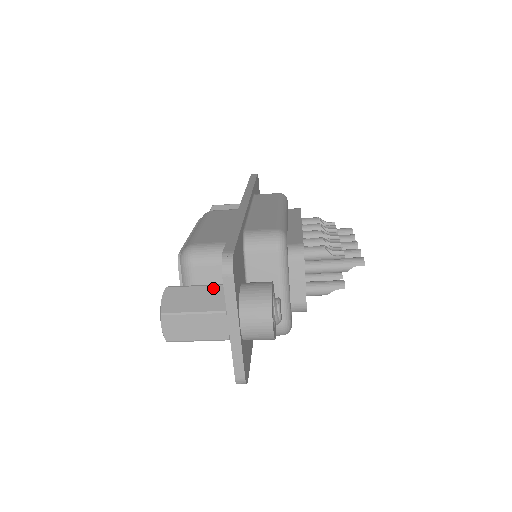
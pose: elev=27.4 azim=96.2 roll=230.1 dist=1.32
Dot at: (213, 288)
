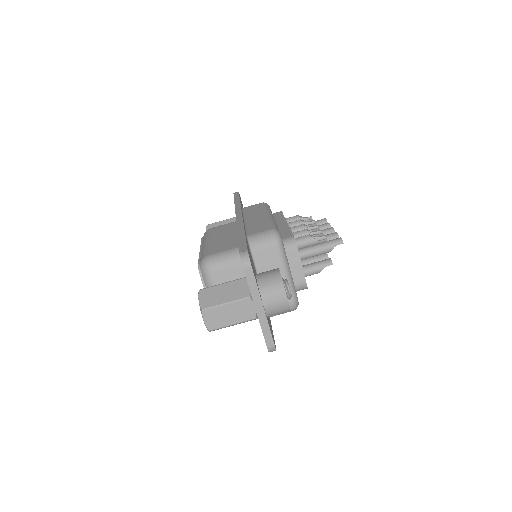
Dot at: (236, 282)
